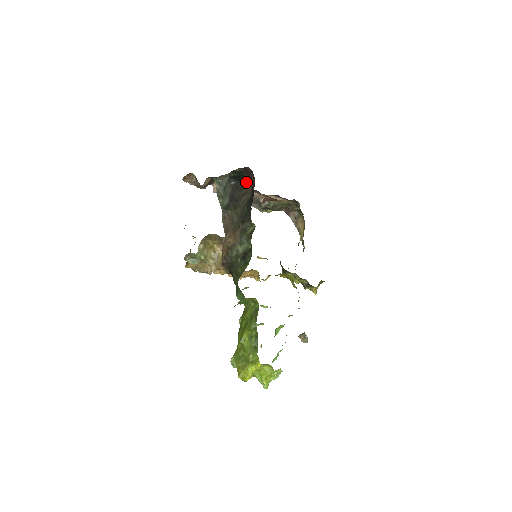
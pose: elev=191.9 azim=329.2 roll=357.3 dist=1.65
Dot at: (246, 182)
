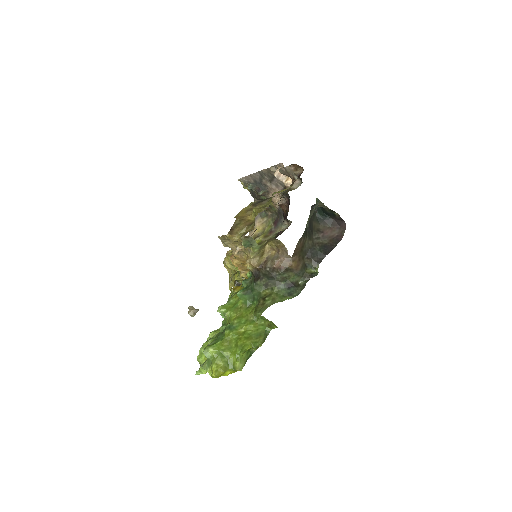
Dot at: (326, 221)
